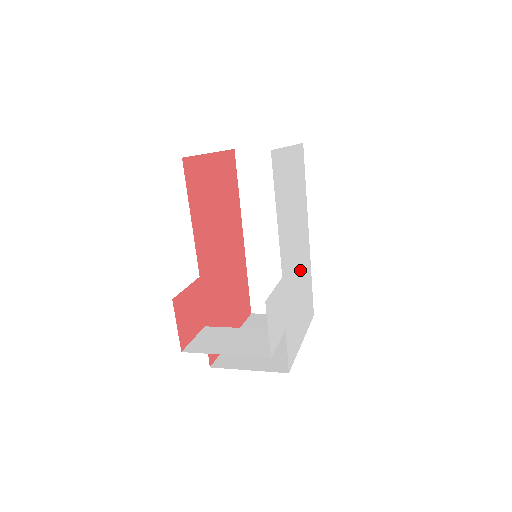
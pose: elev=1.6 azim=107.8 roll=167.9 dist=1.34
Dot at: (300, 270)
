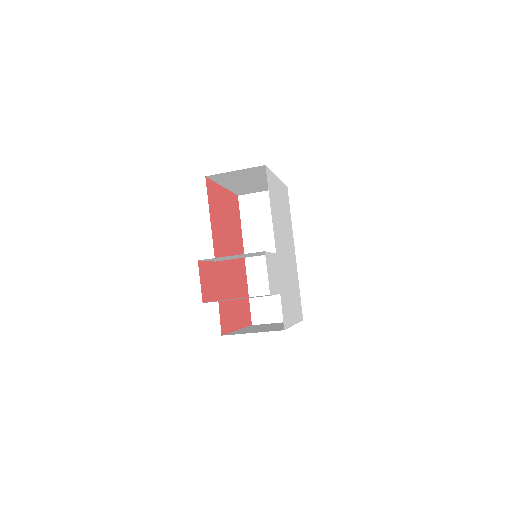
Dot at: (290, 269)
